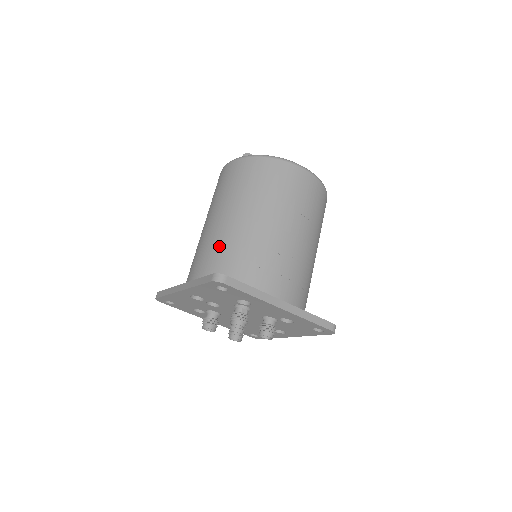
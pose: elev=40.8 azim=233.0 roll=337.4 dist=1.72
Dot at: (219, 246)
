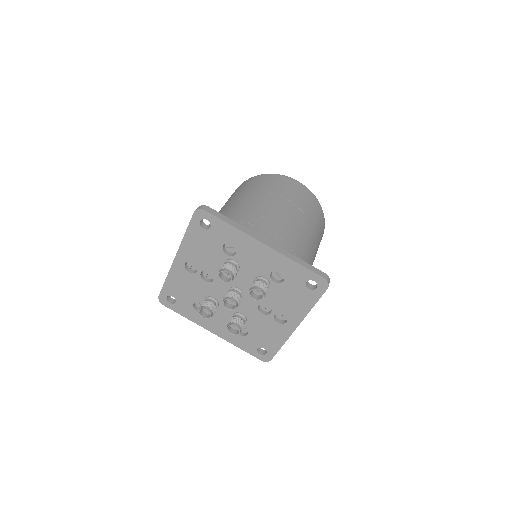
Dot at: occluded
